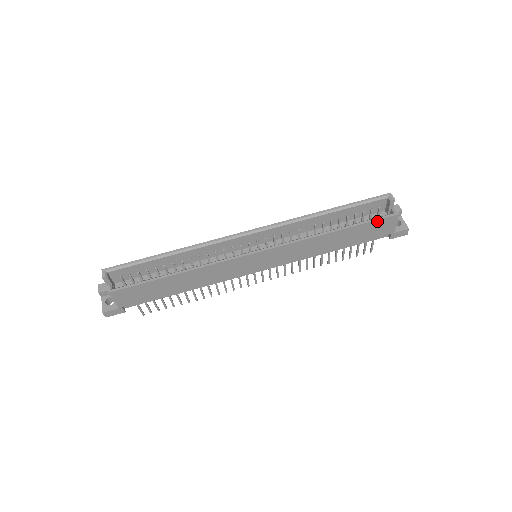
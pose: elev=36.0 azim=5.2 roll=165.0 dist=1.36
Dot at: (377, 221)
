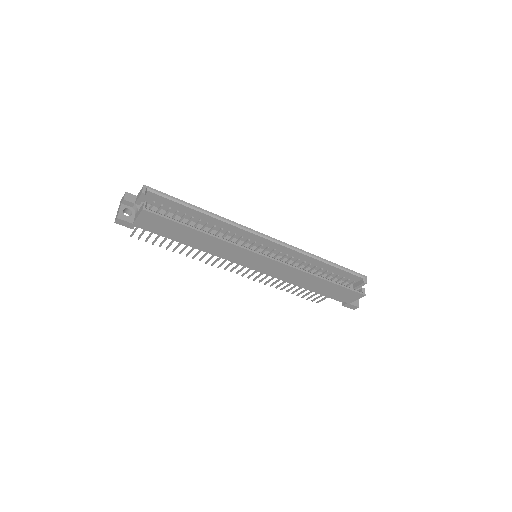
Dot at: (350, 291)
